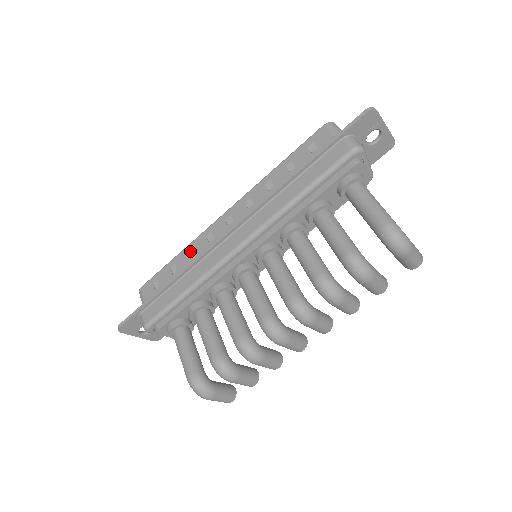
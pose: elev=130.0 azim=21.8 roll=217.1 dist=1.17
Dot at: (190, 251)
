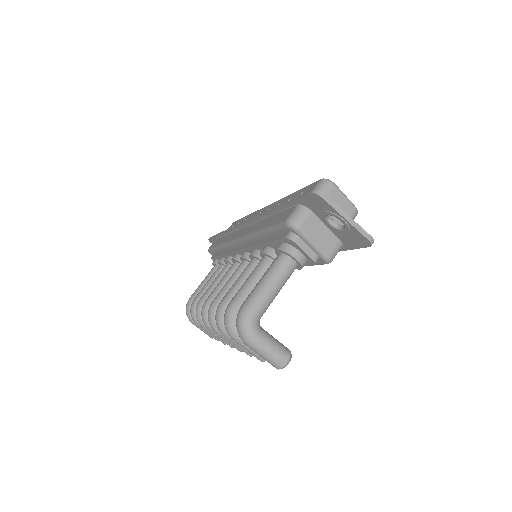
Dot at: (246, 219)
